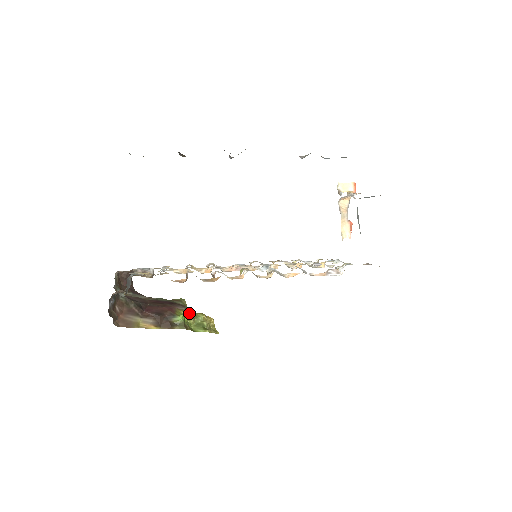
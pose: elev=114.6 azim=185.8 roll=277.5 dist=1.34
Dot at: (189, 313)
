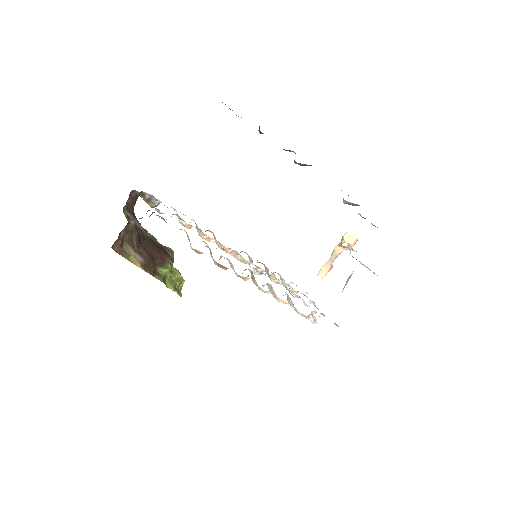
Dot at: occluded
